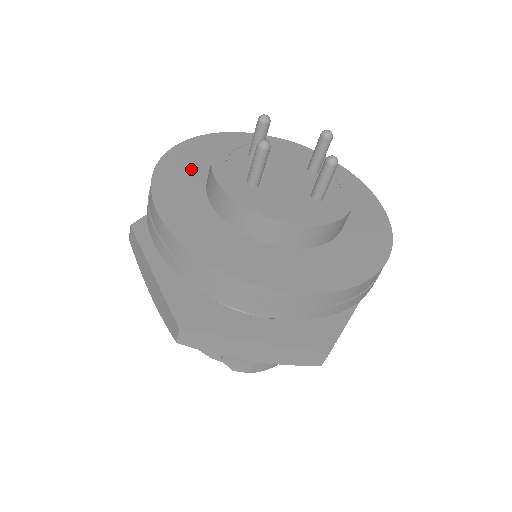
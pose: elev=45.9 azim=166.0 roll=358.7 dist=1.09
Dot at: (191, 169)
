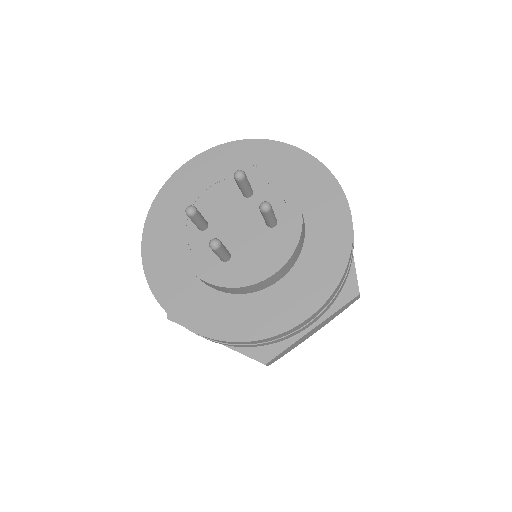
Dot at: (171, 268)
